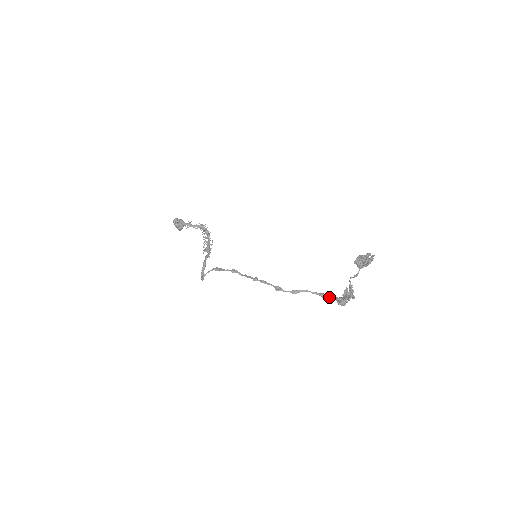
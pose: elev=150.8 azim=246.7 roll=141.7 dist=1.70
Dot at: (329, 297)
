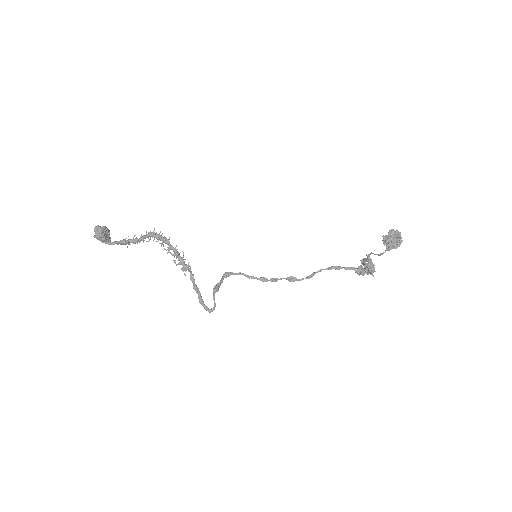
Dot at: (345, 269)
